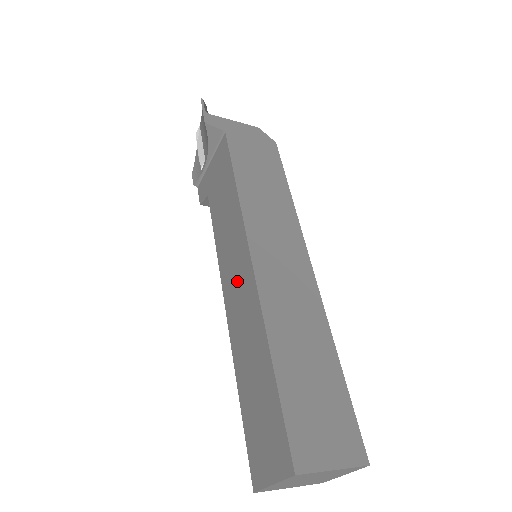
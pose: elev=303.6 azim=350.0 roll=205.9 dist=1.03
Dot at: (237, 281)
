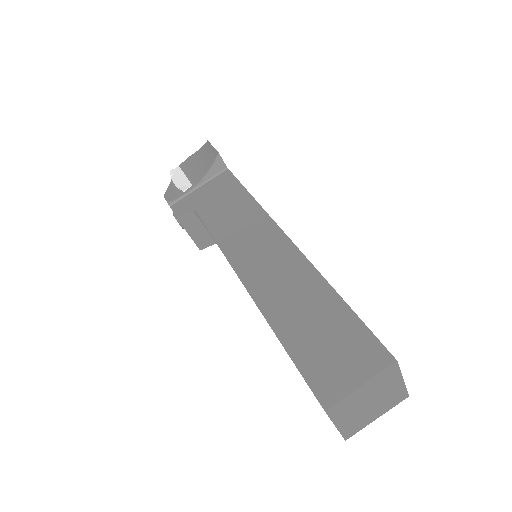
Dot at: (264, 255)
